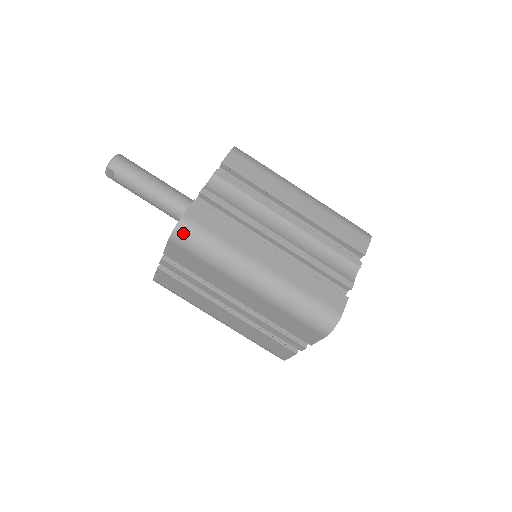
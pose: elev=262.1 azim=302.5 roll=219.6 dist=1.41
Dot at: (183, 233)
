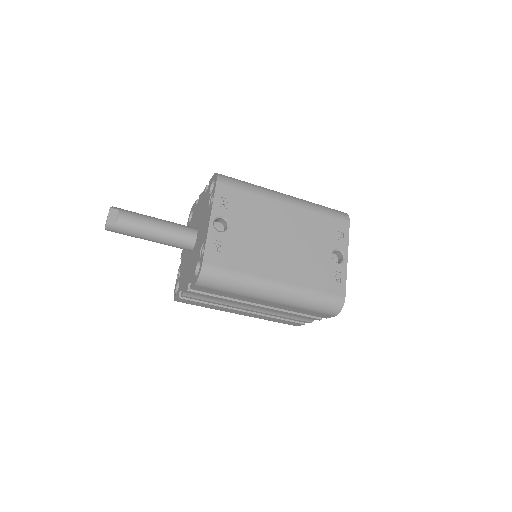
Dot at: occluded
